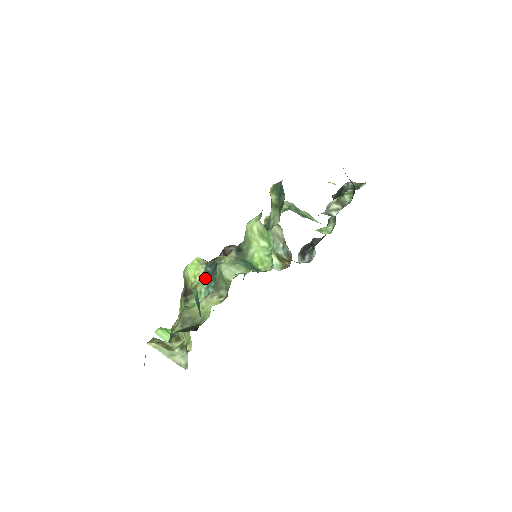
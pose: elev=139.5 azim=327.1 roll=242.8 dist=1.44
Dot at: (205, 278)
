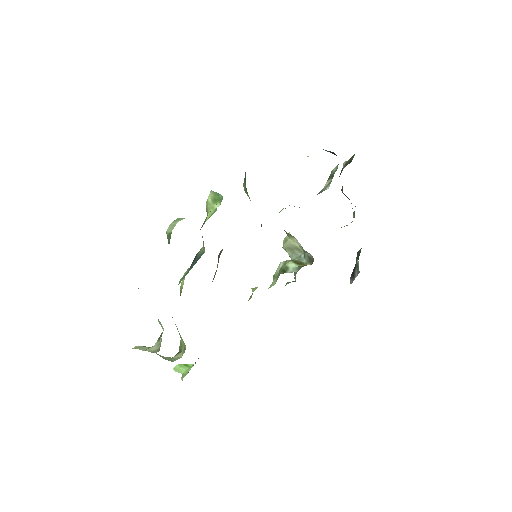
Dot at: occluded
